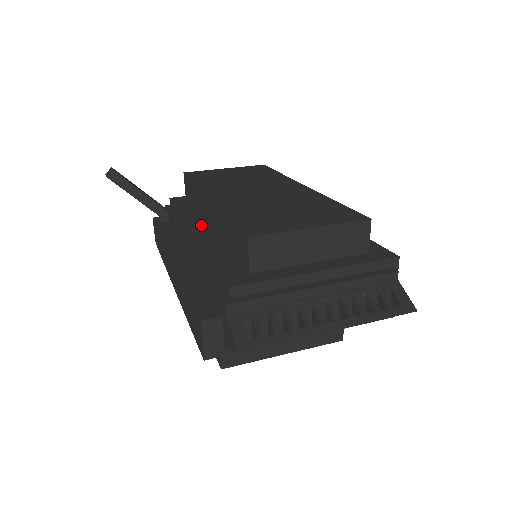
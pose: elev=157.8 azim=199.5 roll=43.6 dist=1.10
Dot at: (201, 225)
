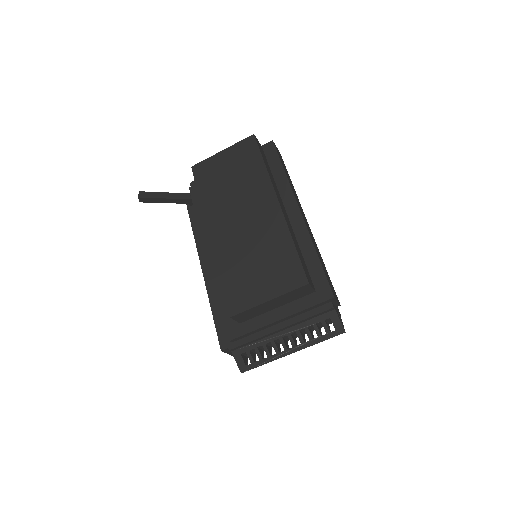
Dot at: occluded
